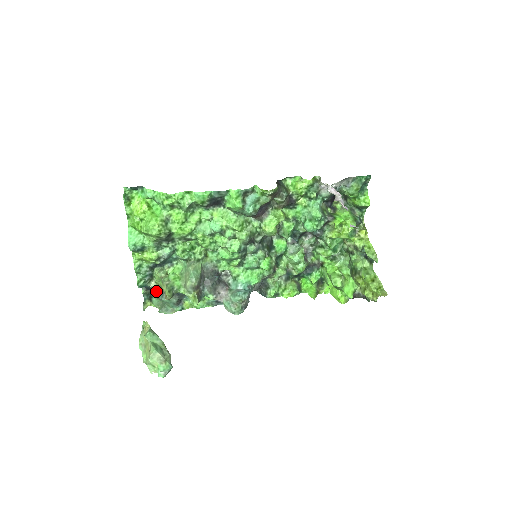
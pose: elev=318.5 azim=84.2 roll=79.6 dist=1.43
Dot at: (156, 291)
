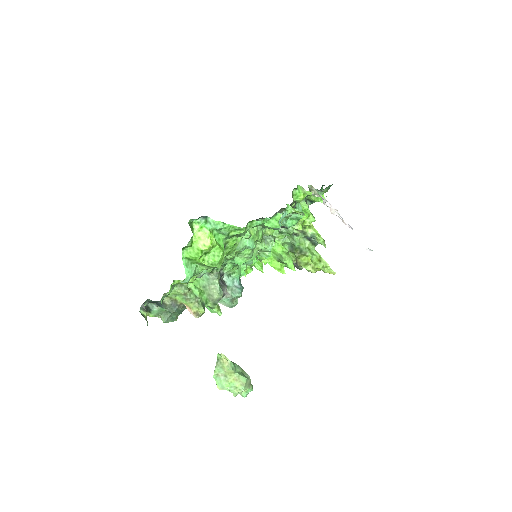
Dot at: (167, 304)
